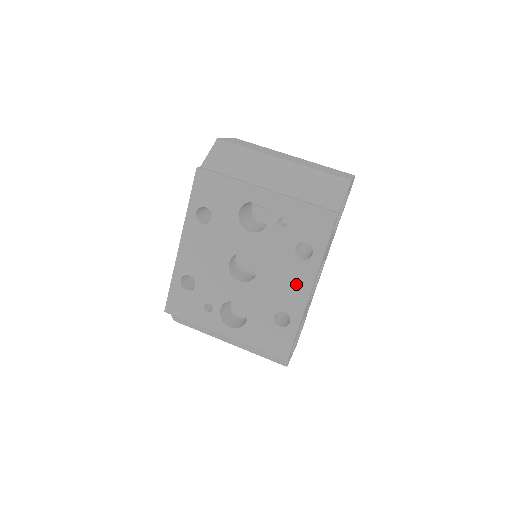
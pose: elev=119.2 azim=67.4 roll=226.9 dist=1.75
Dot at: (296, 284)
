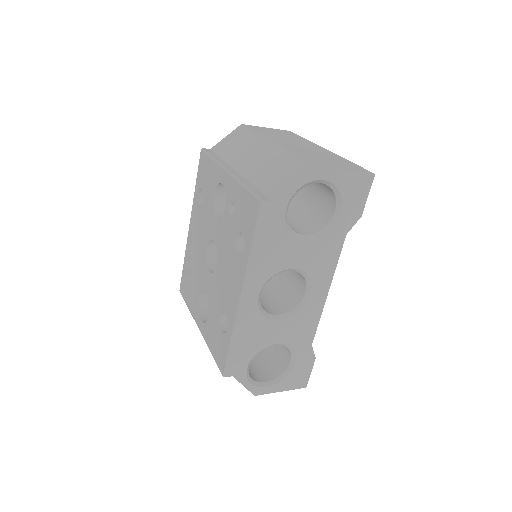
Dot at: (233, 283)
